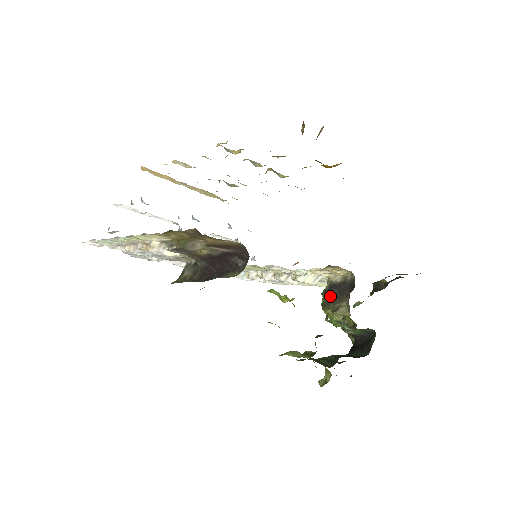
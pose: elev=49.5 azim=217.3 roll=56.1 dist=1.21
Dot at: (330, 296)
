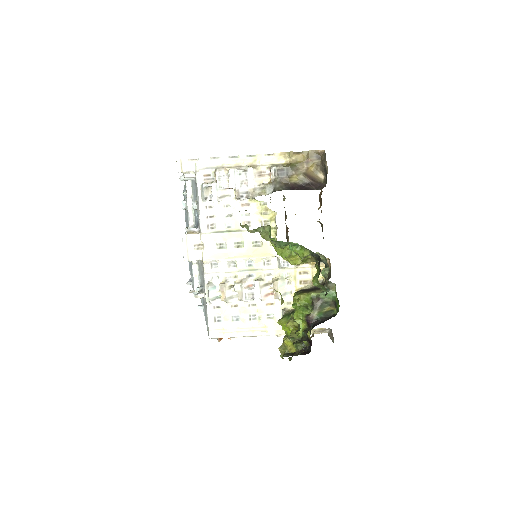
Dot at: (304, 291)
